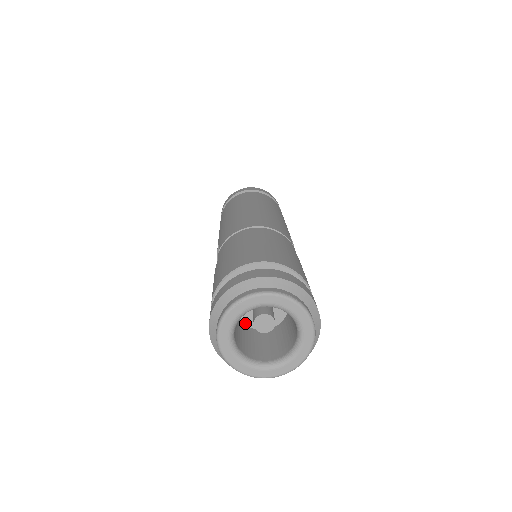
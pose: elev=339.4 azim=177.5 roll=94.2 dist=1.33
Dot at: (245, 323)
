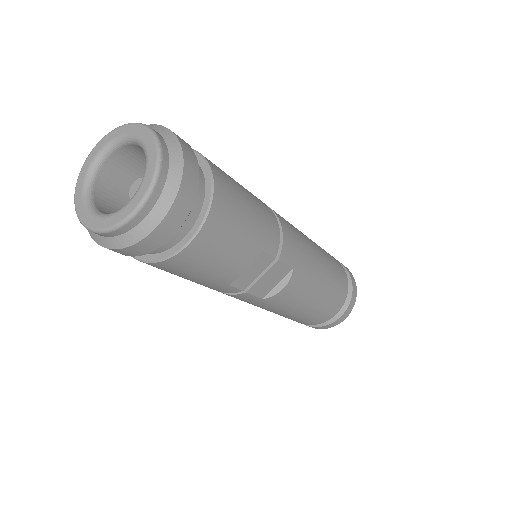
Dot at: occluded
